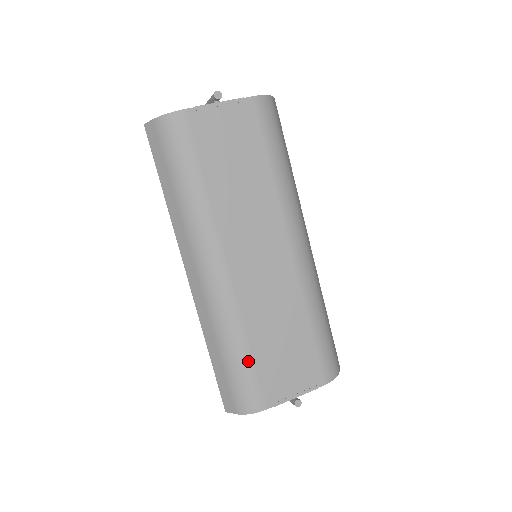
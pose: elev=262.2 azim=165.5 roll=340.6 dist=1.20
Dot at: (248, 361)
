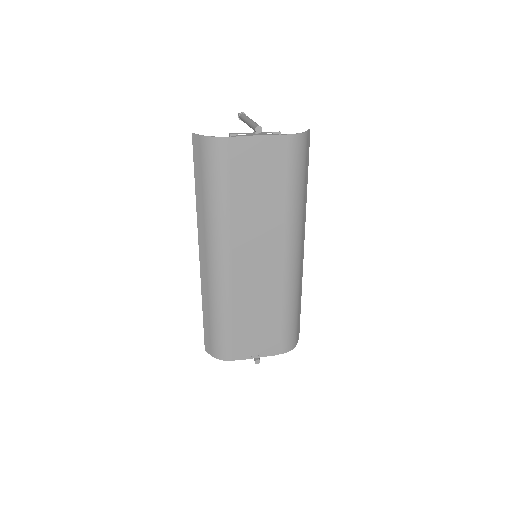
Dot at: (229, 328)
